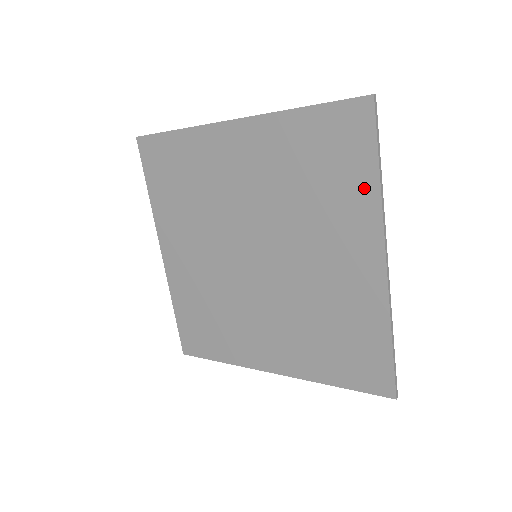
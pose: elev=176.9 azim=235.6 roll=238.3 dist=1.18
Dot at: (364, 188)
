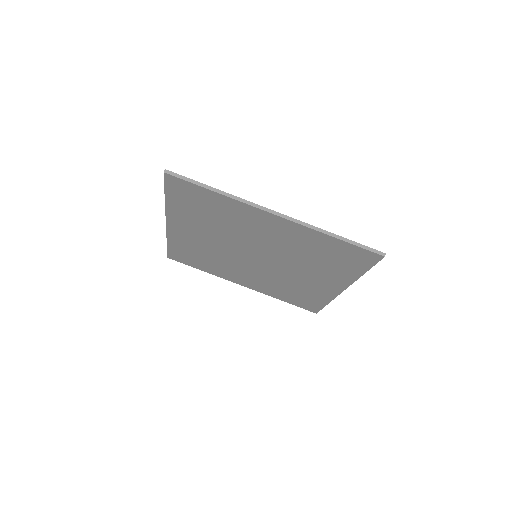
Dot at: (222, 201)
